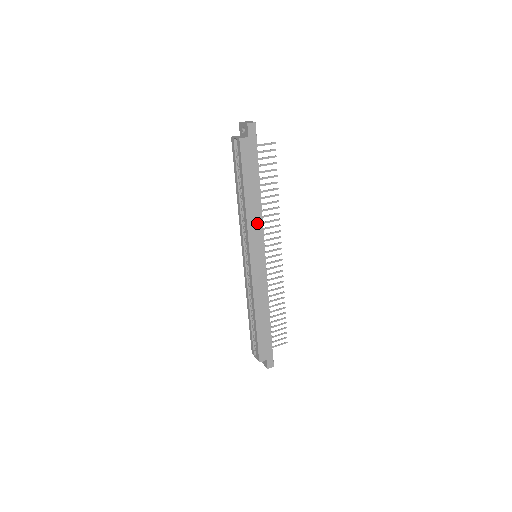
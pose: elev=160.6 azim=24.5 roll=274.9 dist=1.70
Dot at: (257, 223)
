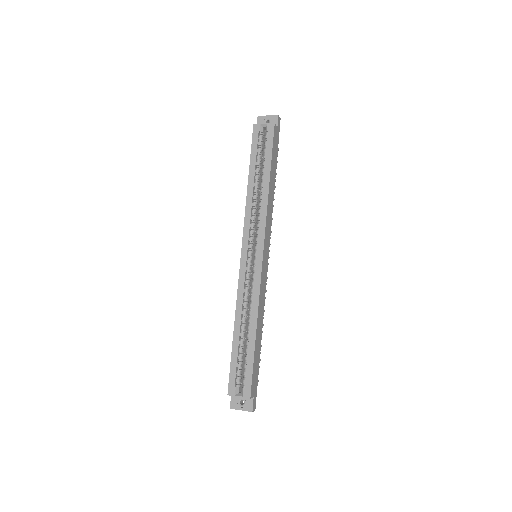
Dot at: (270, 215)
